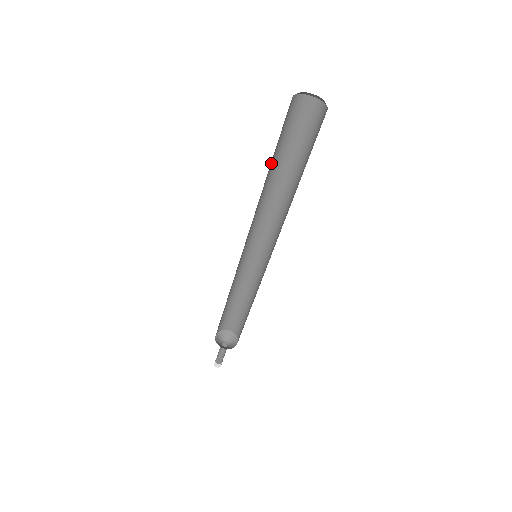
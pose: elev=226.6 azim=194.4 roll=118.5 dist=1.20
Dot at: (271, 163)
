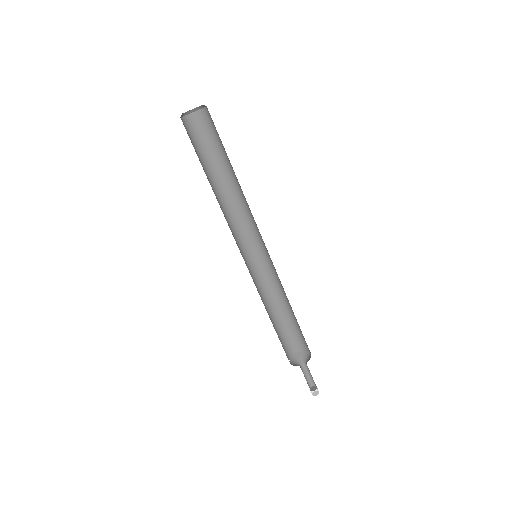
Dot at: (209, 172)
